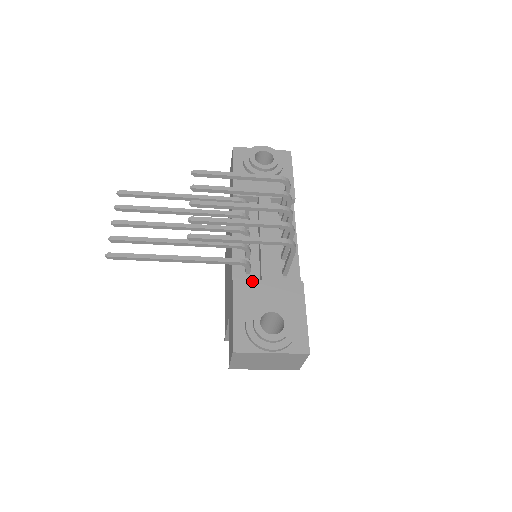
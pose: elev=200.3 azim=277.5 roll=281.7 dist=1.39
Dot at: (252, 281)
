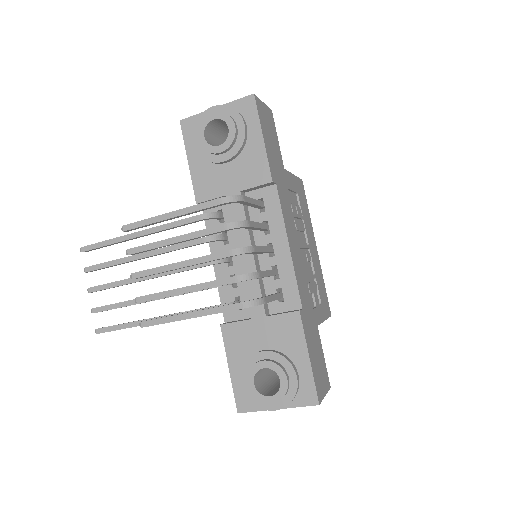
Dot at: (241, 323)
